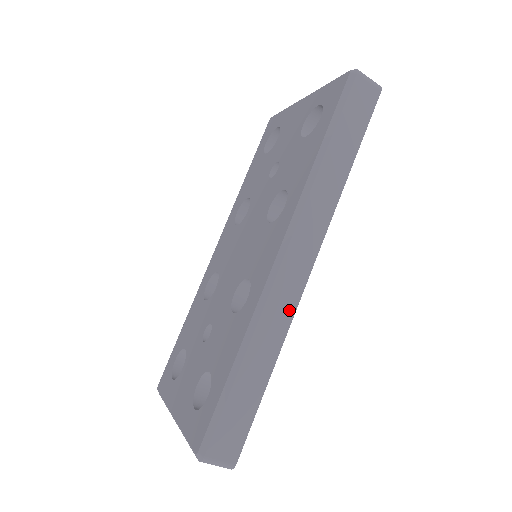
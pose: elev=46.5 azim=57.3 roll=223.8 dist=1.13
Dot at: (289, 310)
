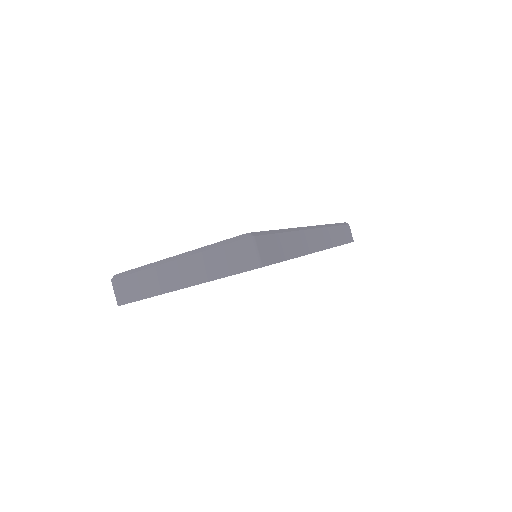
Dot at: (309, 249)
